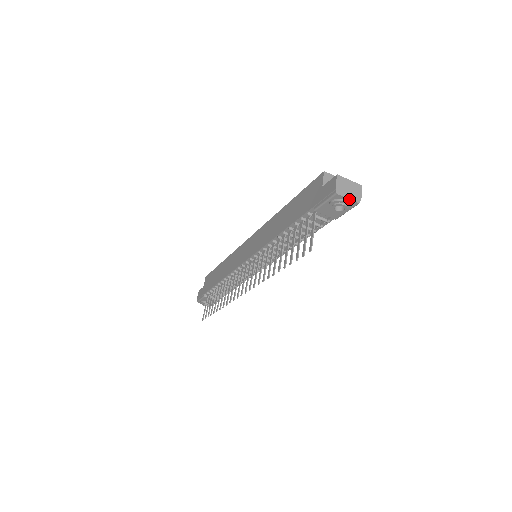
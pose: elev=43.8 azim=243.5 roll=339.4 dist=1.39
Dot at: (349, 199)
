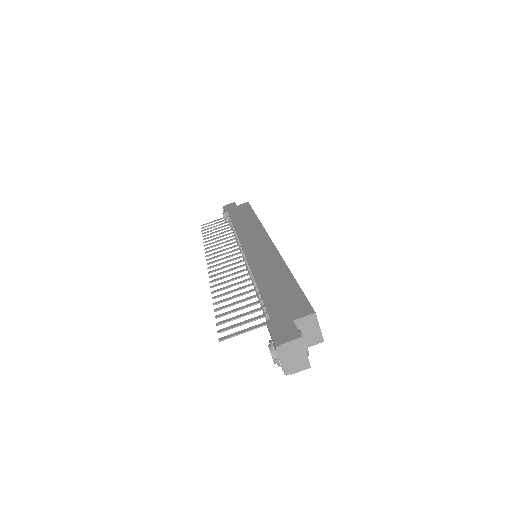
Dot at: (281, 363)
